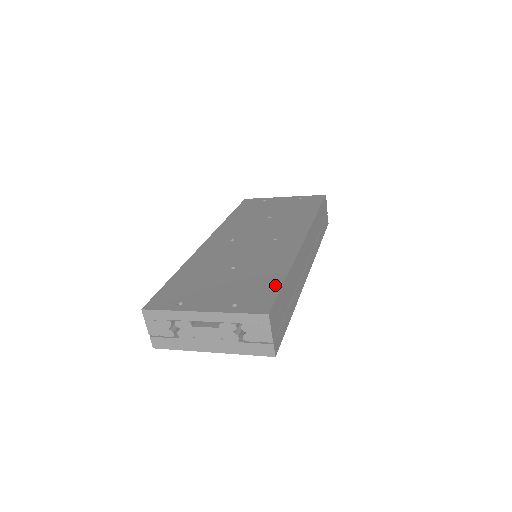
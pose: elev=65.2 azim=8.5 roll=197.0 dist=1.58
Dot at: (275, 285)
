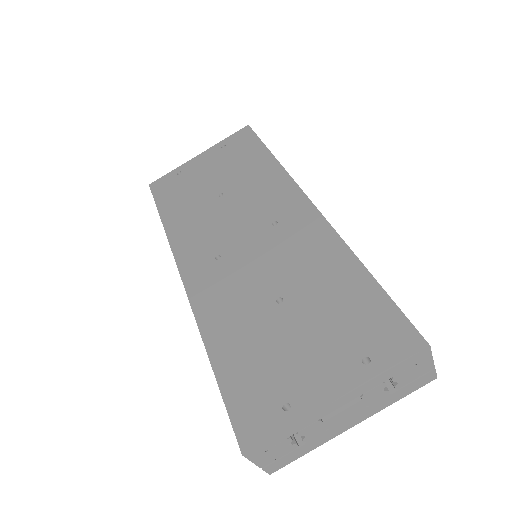
Dot at: (374, 294)
